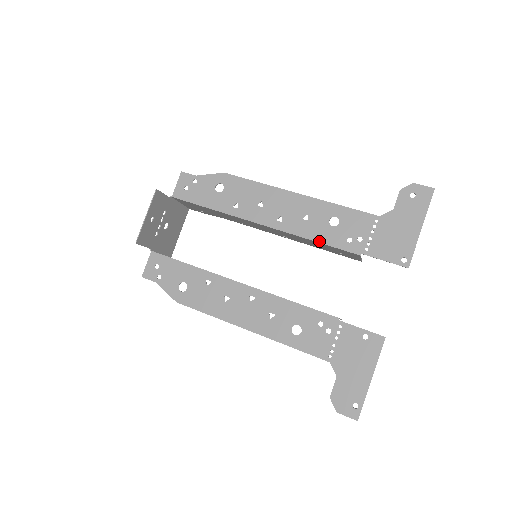
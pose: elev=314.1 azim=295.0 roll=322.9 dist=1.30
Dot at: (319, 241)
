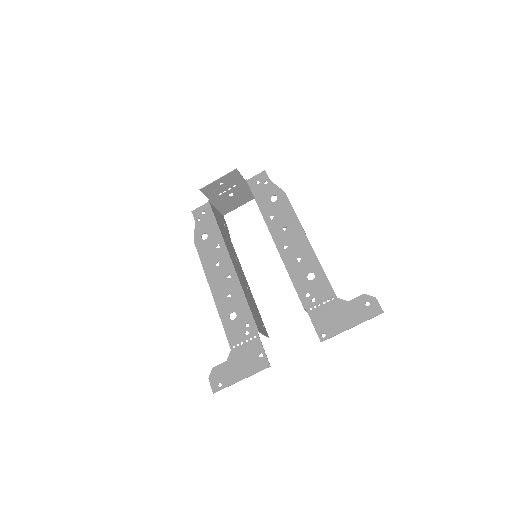
Dot at: (292, 279)
